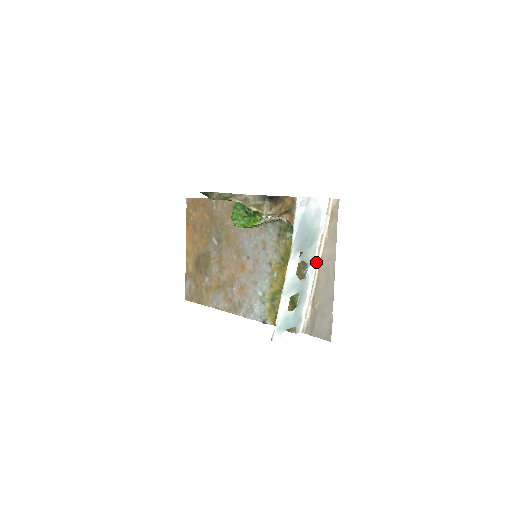
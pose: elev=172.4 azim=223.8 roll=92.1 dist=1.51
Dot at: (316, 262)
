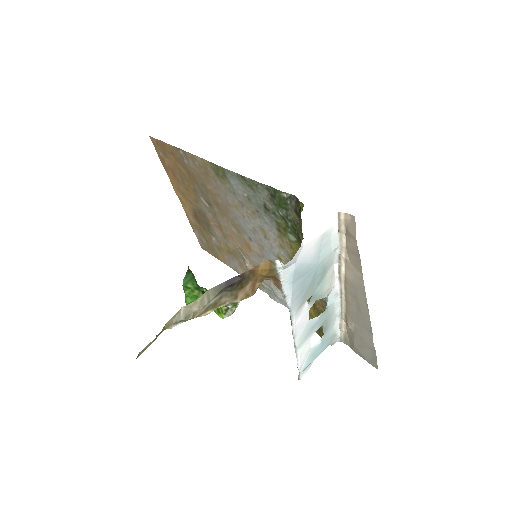
Dot at: (339, 282)
